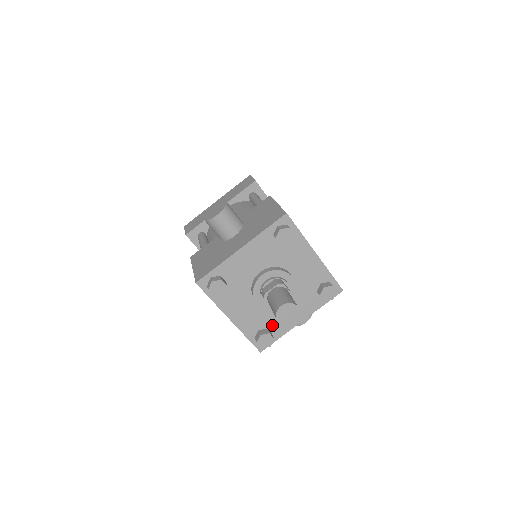
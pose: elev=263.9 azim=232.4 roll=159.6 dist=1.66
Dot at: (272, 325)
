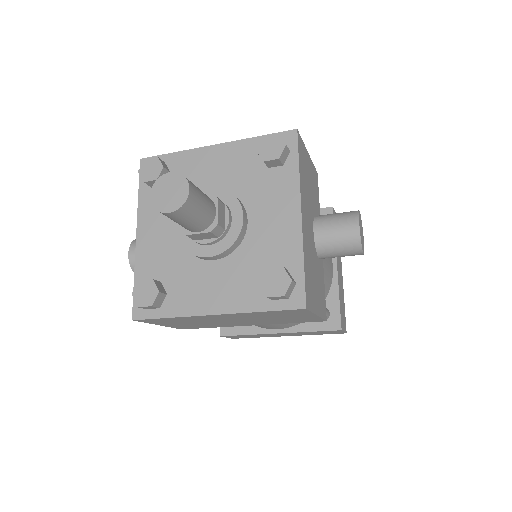
Dot at: (271, 261)
